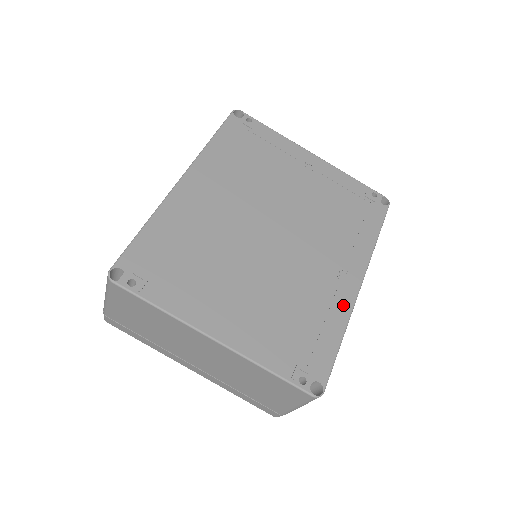
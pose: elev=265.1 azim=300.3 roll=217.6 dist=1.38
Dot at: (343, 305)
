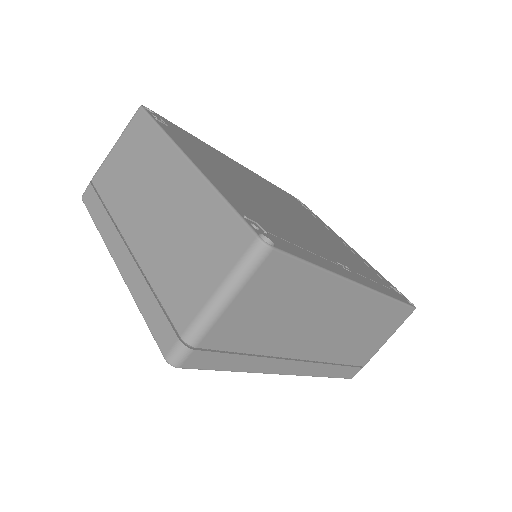
Dot at: (334, 267)
